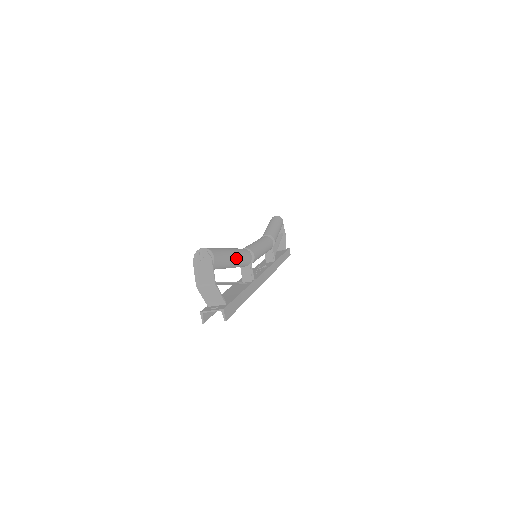
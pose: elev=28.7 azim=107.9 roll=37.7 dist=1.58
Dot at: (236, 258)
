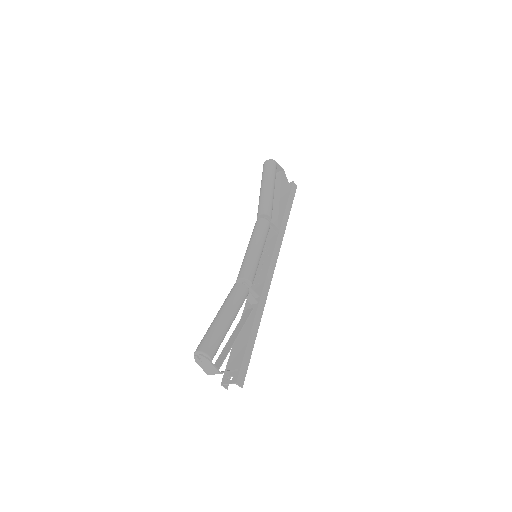
Dot at: (232, 318)
